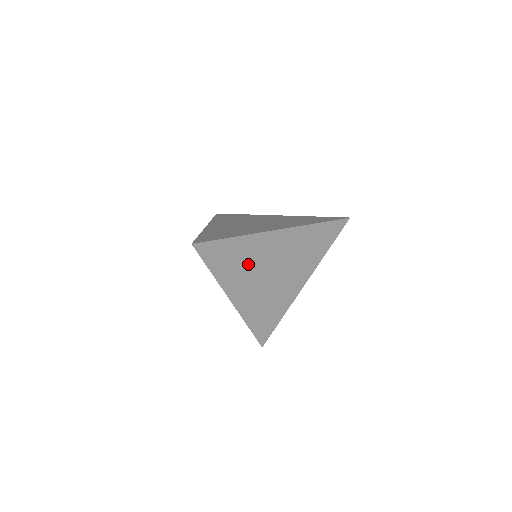
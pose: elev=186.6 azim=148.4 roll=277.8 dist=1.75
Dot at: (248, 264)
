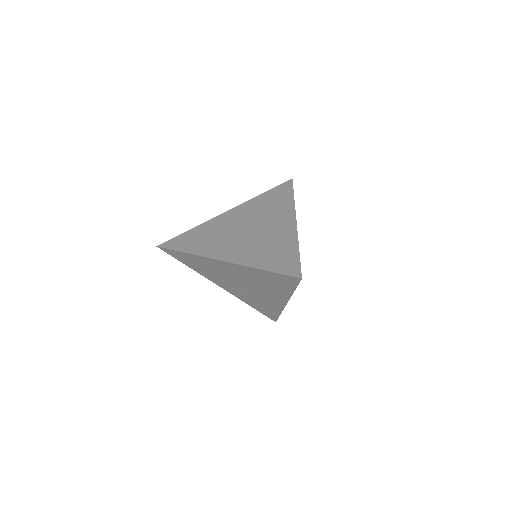
Dot at: (217, 235)
